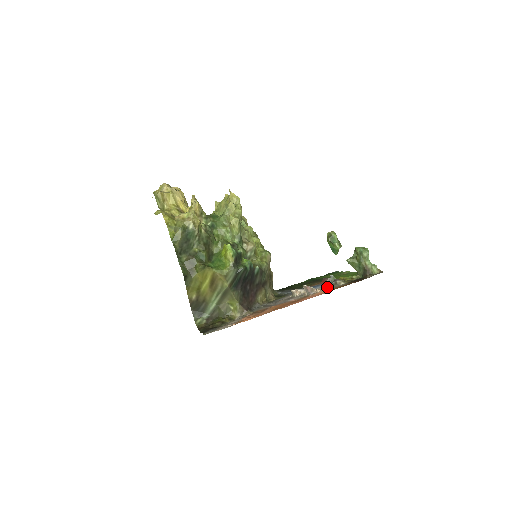
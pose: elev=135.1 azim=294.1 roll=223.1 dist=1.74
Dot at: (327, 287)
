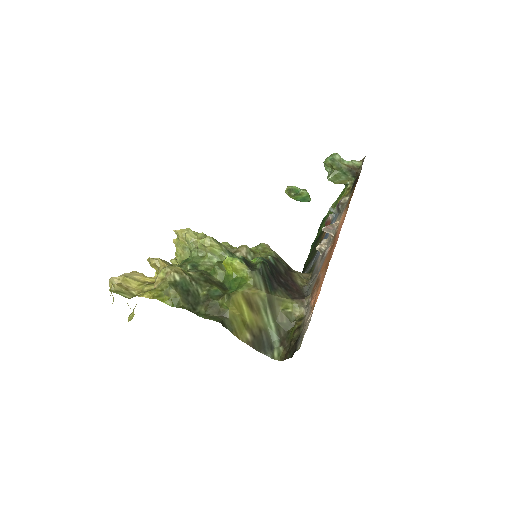
Dot at: (339, 215)
